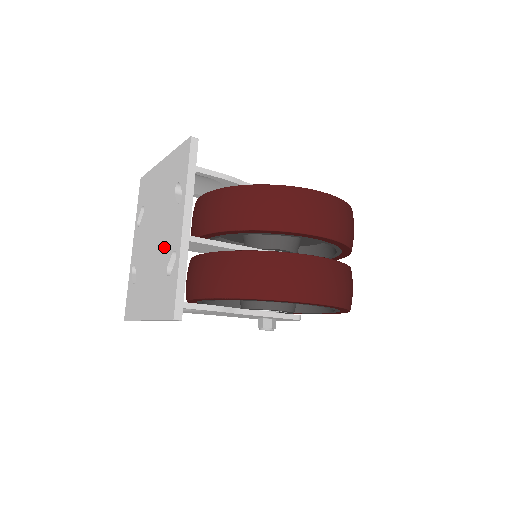
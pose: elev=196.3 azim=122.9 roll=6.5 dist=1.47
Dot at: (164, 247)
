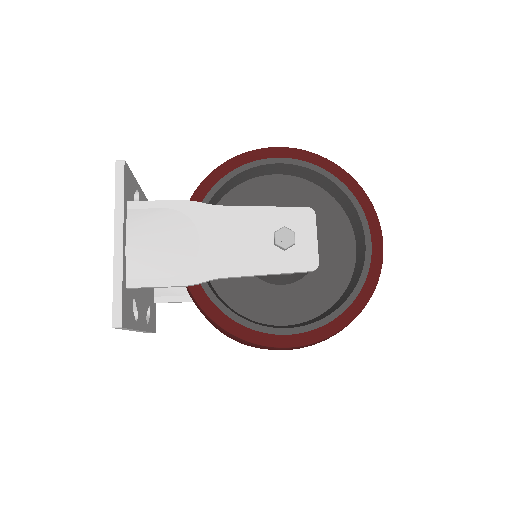
Dot at: occluded
